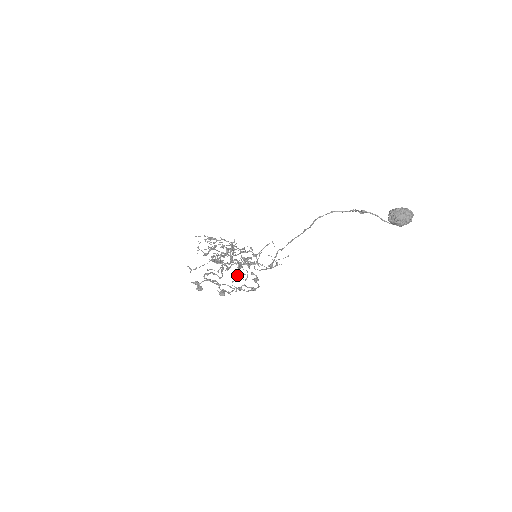
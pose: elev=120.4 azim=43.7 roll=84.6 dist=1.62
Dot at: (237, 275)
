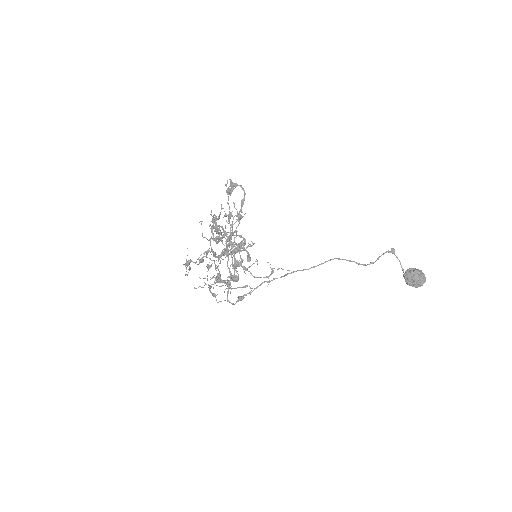
Dot at: occluded
